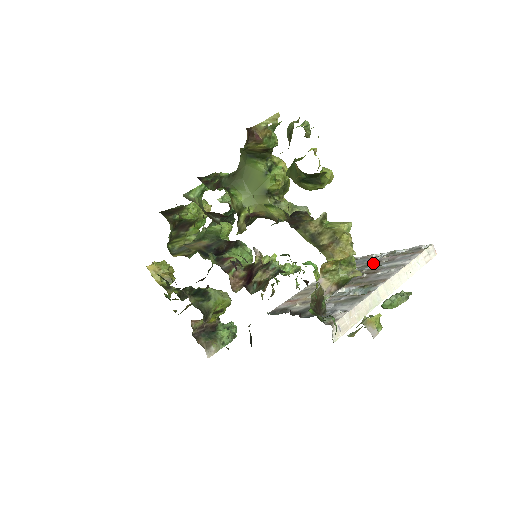
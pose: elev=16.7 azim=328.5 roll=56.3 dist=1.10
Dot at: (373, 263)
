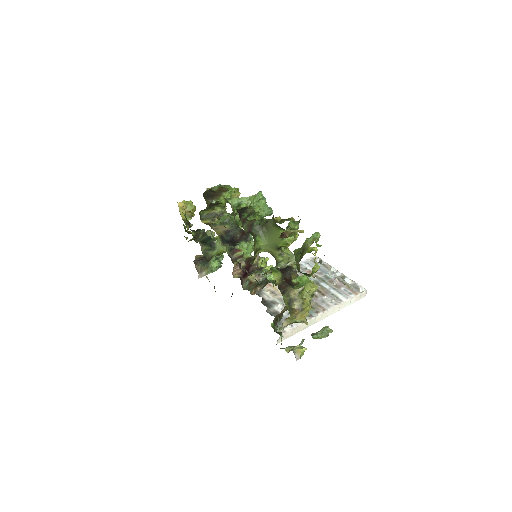
Dot at: (327, 281)
